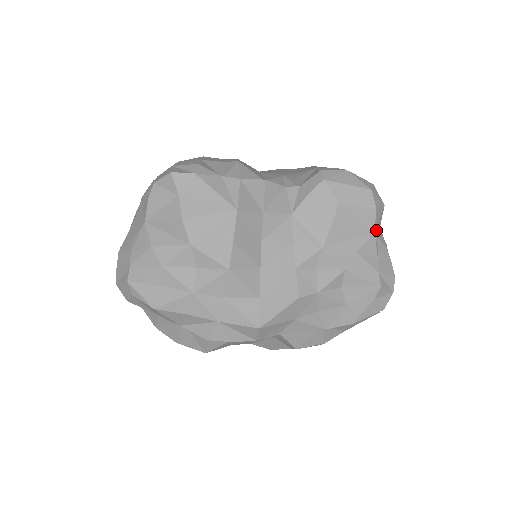
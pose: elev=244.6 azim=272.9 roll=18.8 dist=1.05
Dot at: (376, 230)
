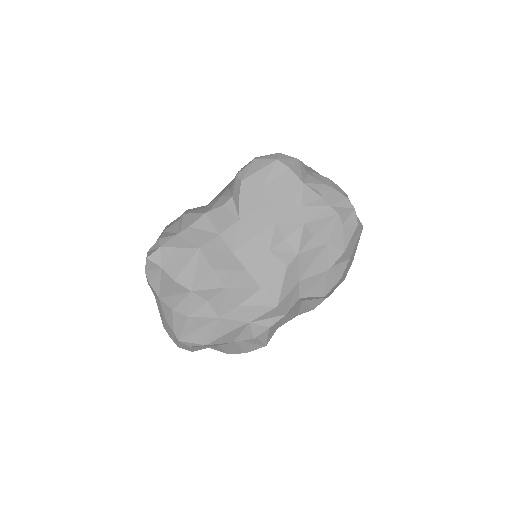
Dot at: (304, 180)
